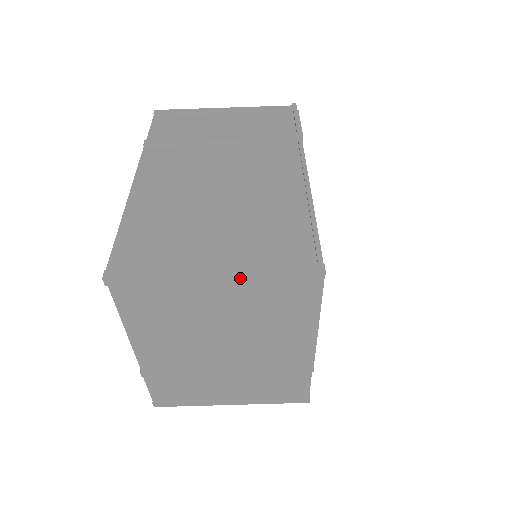
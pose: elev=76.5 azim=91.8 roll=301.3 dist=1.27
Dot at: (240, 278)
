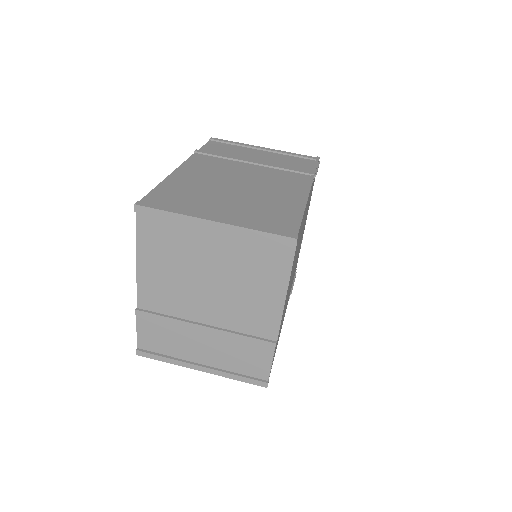
Dot at: (233, 229)
